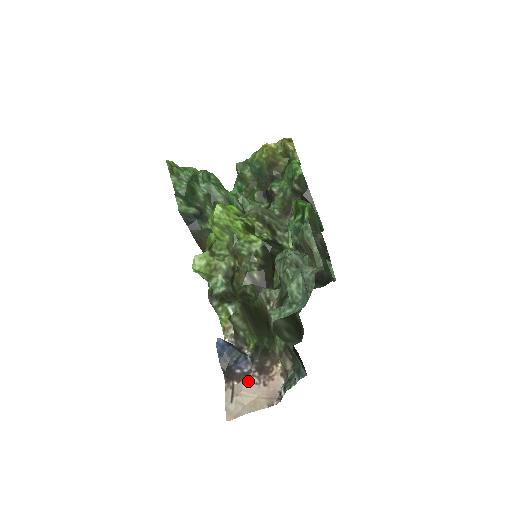
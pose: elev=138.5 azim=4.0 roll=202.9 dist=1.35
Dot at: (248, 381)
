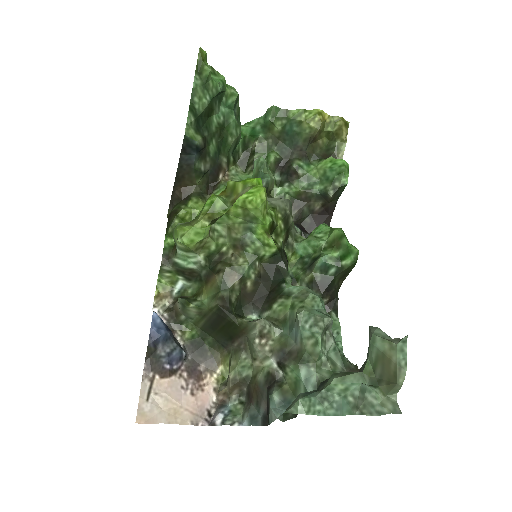
Dot at: (174, 381)
